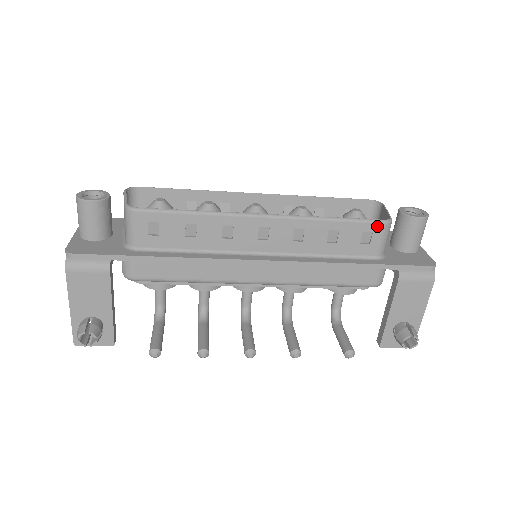
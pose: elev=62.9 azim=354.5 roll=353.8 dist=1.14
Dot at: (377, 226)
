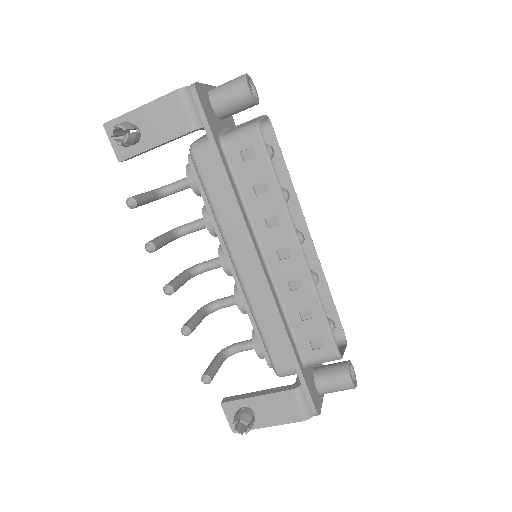
Dot at: (332, 348)
